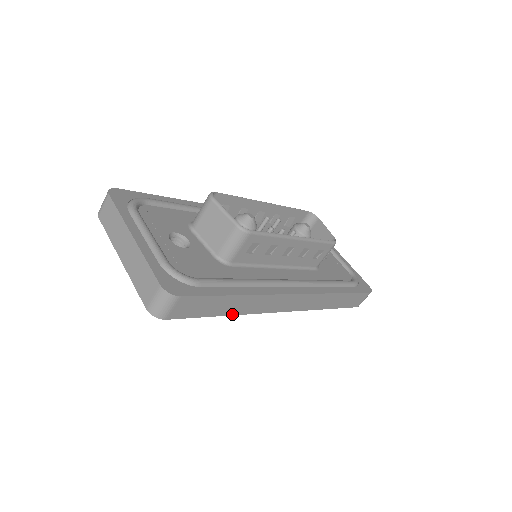
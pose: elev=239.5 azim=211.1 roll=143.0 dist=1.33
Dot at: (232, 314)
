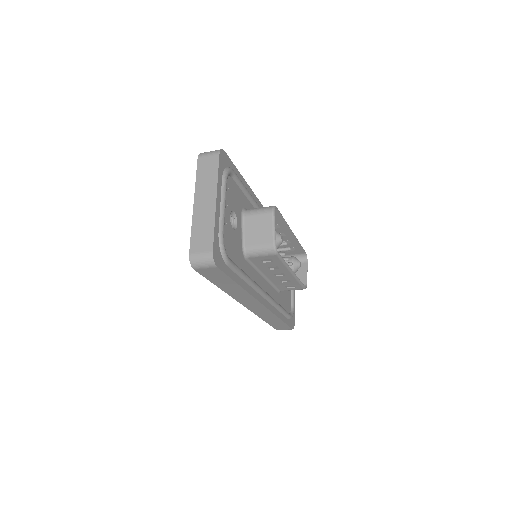
Dot at: (223, 289)
